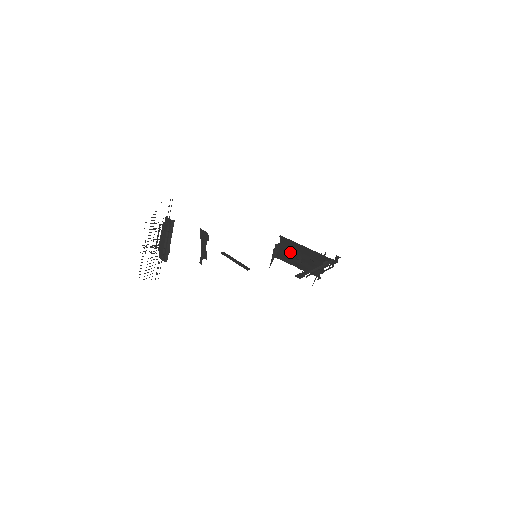
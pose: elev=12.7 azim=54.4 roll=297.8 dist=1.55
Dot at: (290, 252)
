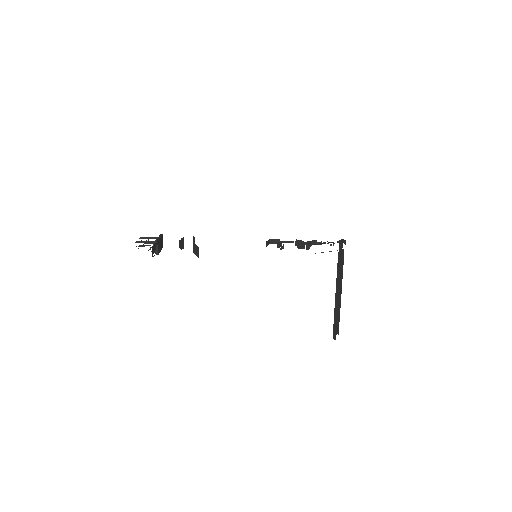
Dot at: occluded
